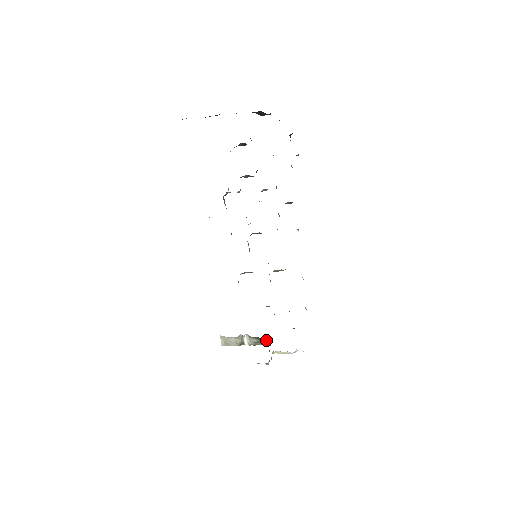
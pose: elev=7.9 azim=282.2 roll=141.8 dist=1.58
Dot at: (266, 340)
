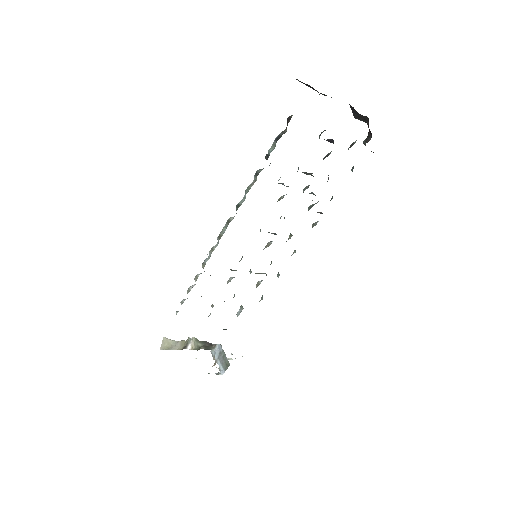
Dot at: (213, 345)
